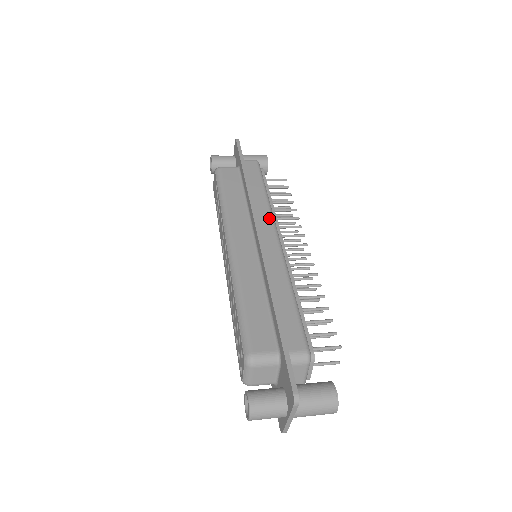
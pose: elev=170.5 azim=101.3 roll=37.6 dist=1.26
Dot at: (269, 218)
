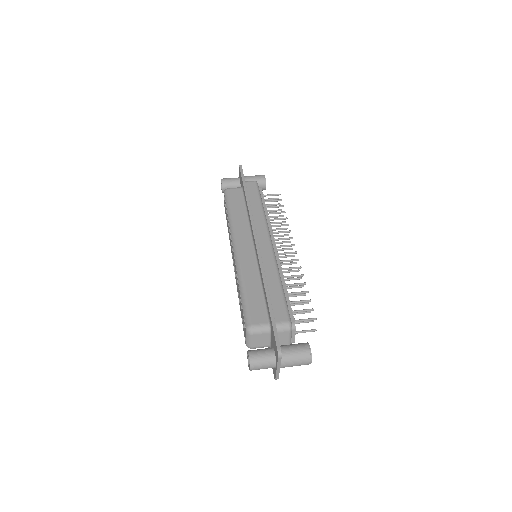
Dot at: (264, 227)
